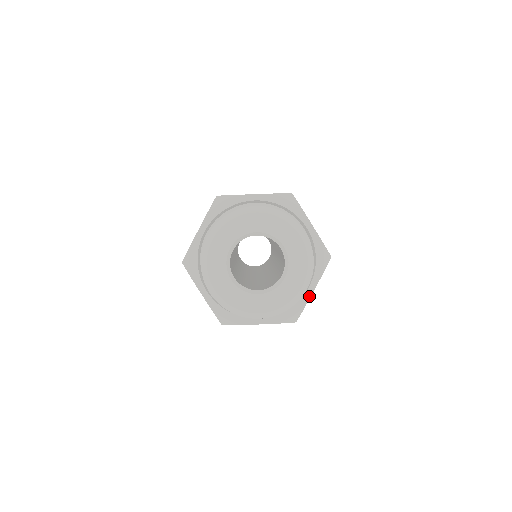
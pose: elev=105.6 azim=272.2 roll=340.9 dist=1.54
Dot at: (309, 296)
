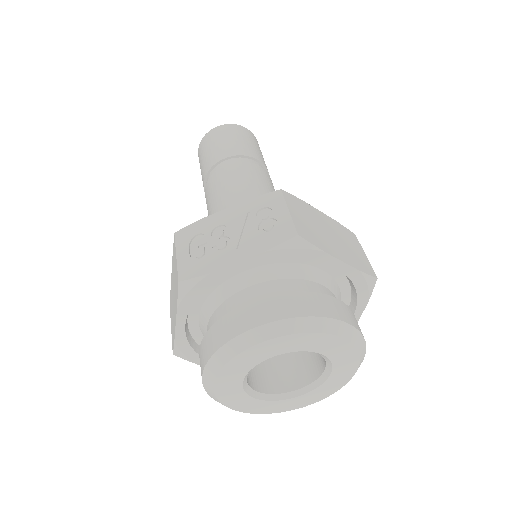
Dot at: occluded
